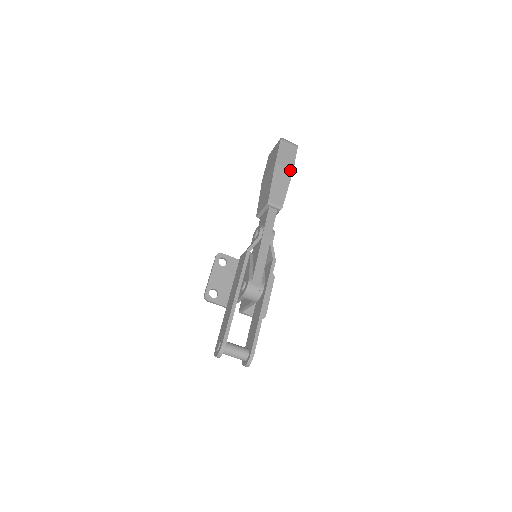
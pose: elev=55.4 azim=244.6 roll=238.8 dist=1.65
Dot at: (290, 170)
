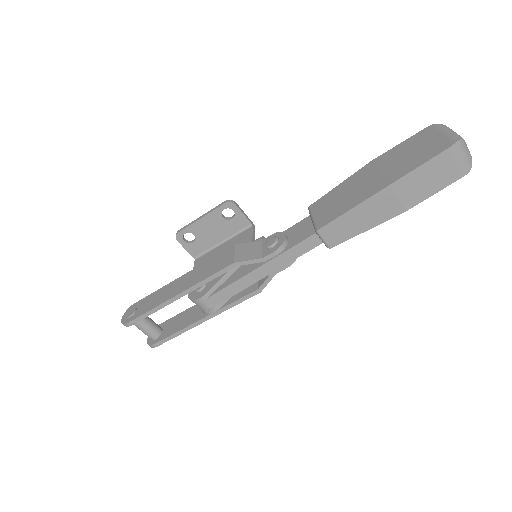
Dot at: (403, 207)
